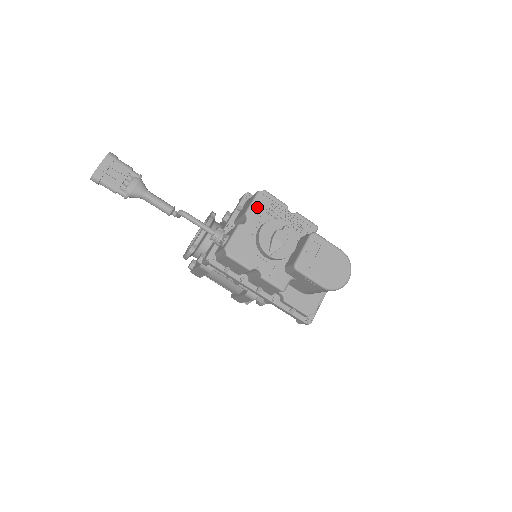
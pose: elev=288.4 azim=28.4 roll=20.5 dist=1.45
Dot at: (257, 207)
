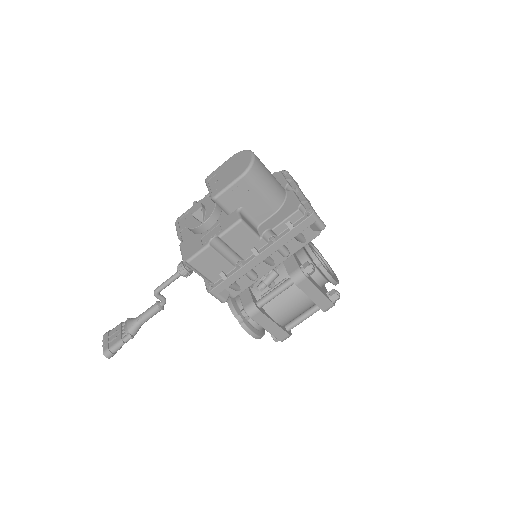
Dot at: (181, 227)
